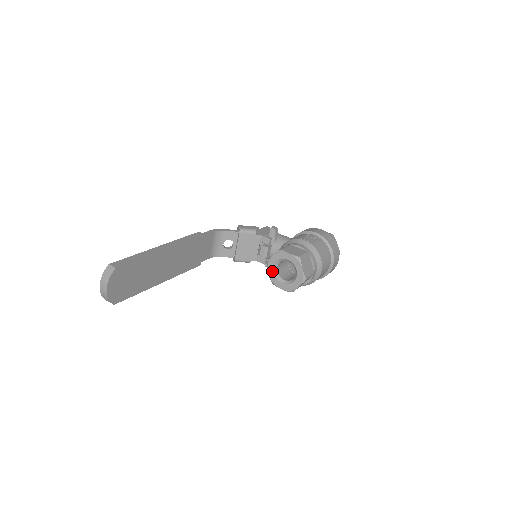
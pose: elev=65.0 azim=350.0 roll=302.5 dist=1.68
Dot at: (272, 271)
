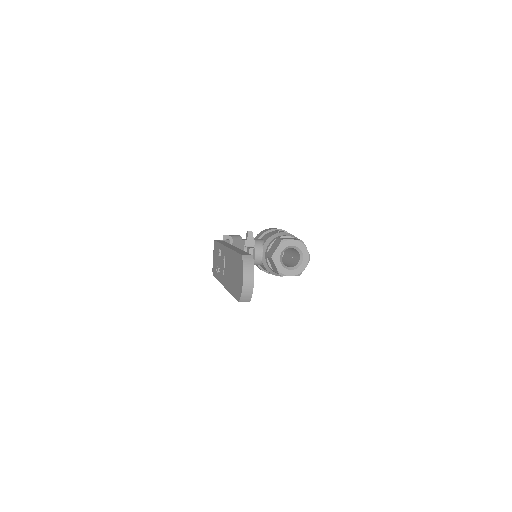
Dot at: (279, 262)
